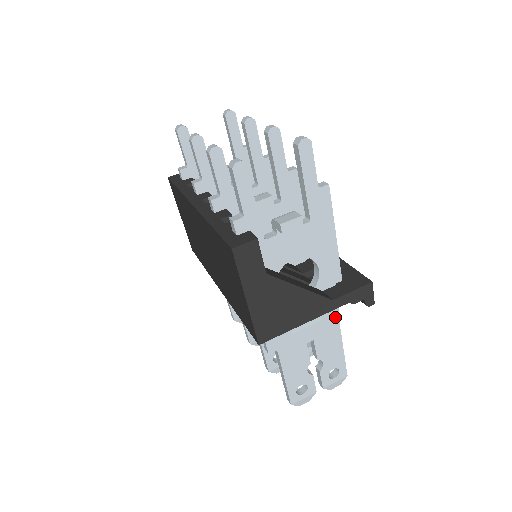
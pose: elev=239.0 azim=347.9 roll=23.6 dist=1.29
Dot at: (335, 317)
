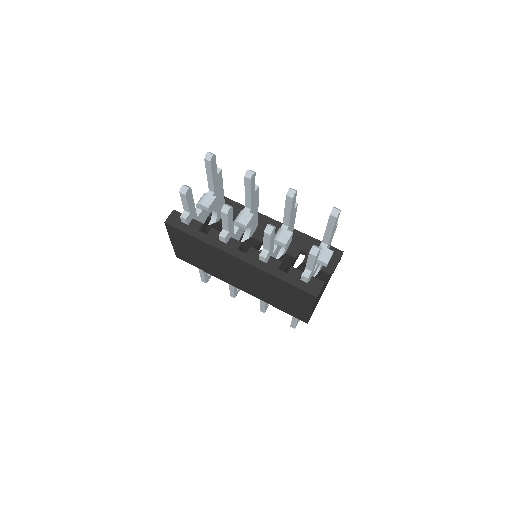
Dot at: occluded
